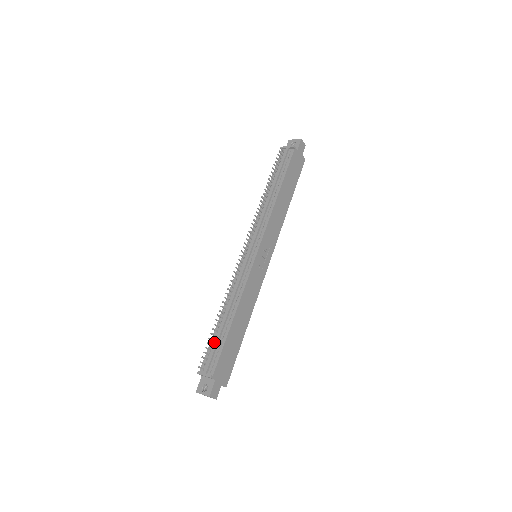
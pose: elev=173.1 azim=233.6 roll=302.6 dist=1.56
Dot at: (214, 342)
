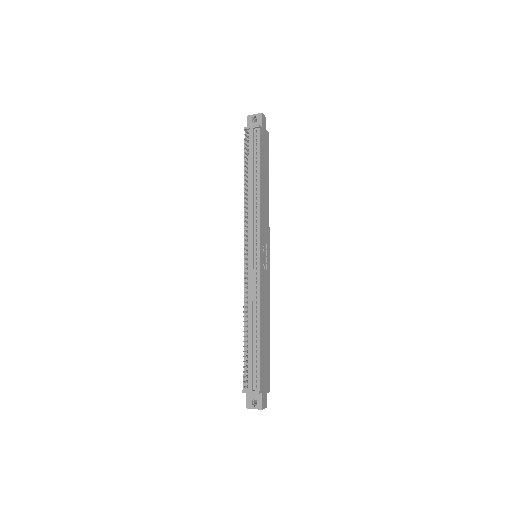
Dot at: (249, 358)
